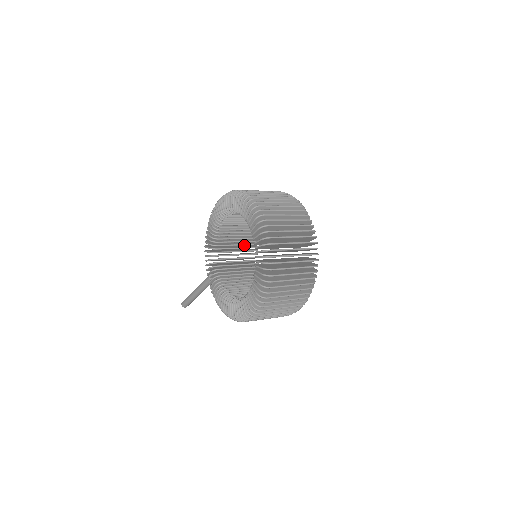
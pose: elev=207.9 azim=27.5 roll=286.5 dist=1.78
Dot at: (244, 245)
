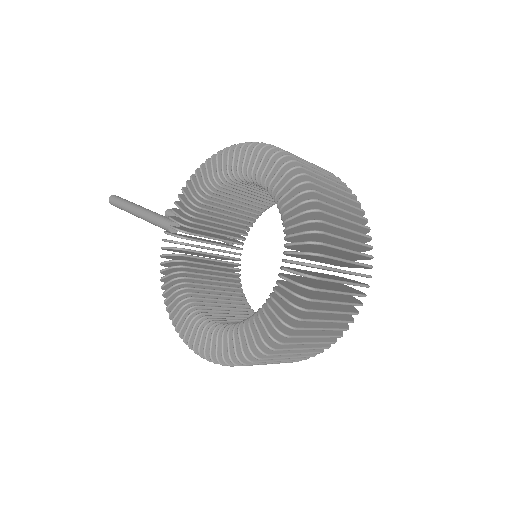
Dot at: occluded
